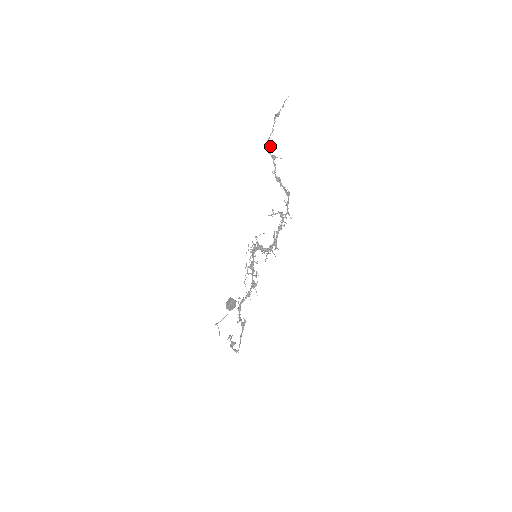
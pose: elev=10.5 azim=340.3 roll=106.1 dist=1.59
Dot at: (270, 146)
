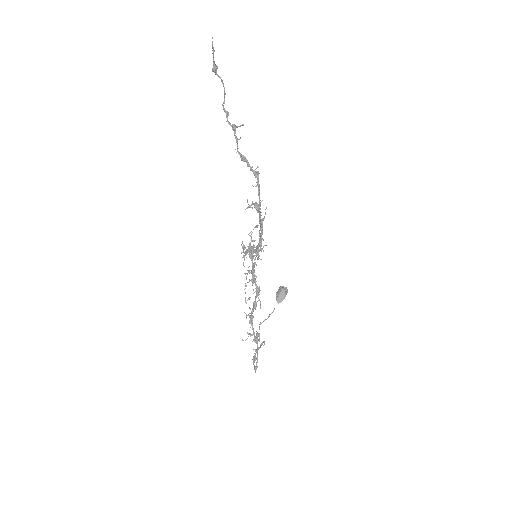
Dot at: (228, 112)
